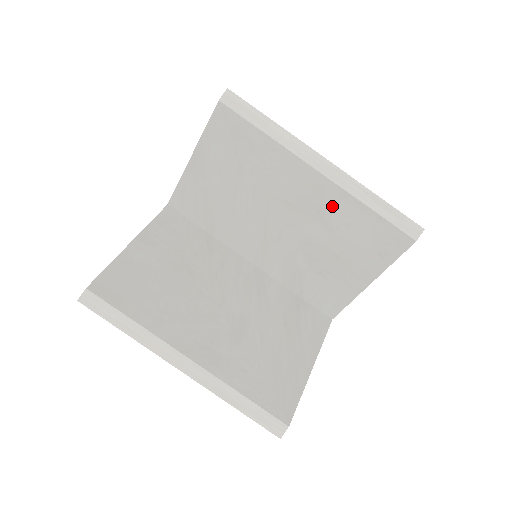
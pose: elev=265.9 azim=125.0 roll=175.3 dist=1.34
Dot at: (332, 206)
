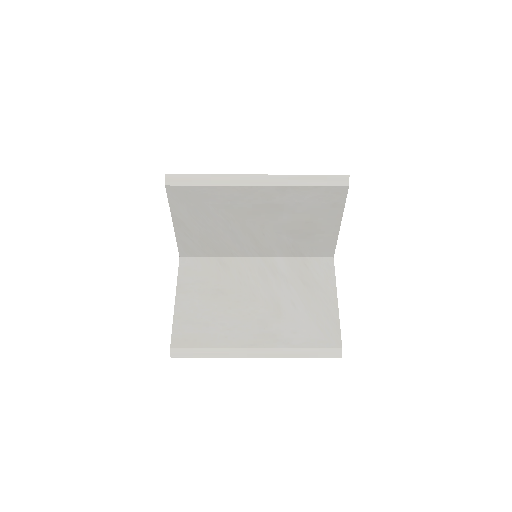
Dot at: (281, 199)
